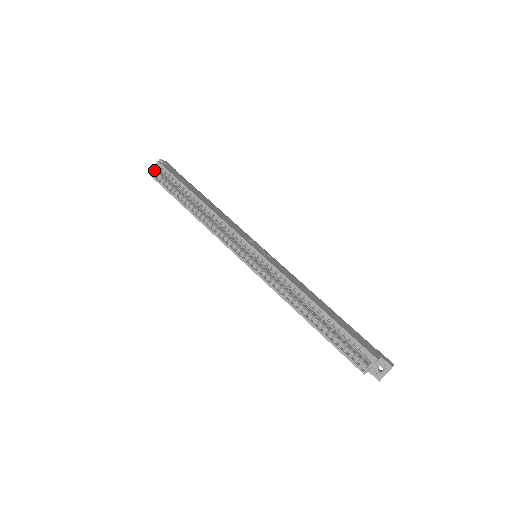
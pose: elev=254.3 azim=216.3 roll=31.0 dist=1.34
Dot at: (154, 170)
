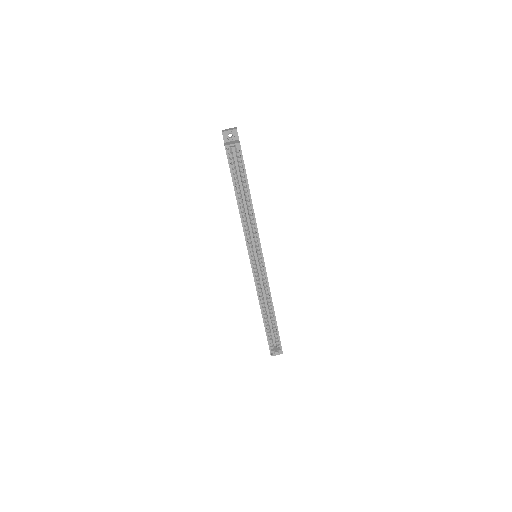
Dot at: (231, 146)
